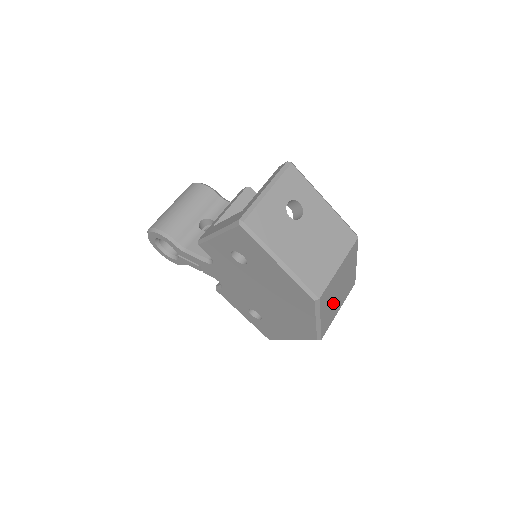
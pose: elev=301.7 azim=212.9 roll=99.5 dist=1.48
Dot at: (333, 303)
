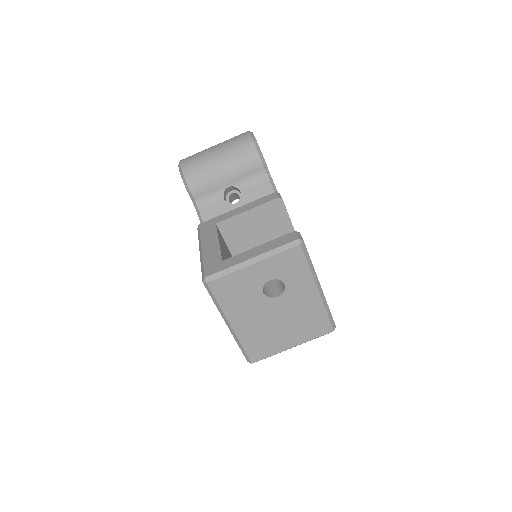
Dot at: occluded
